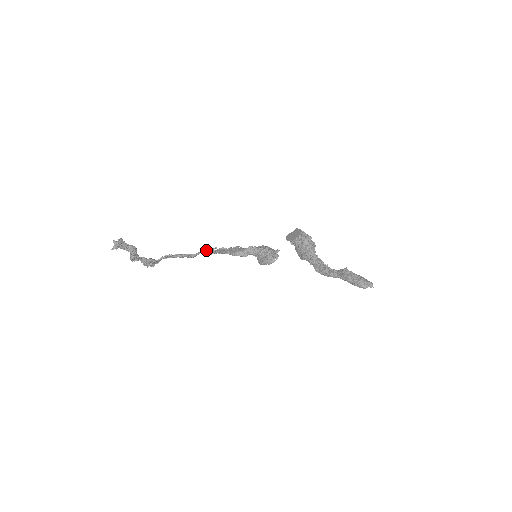
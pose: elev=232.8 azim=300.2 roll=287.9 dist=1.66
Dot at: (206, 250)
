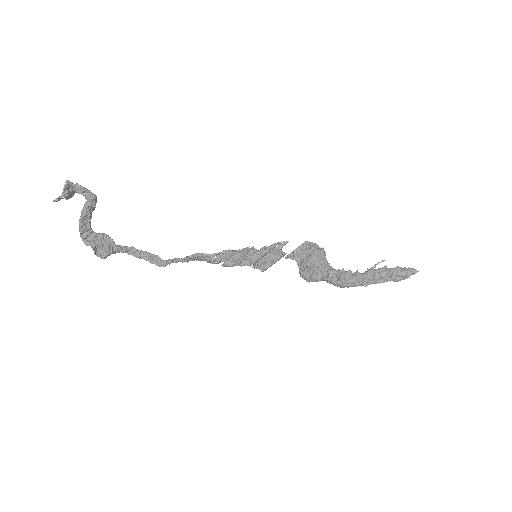
Dot at: occluded
